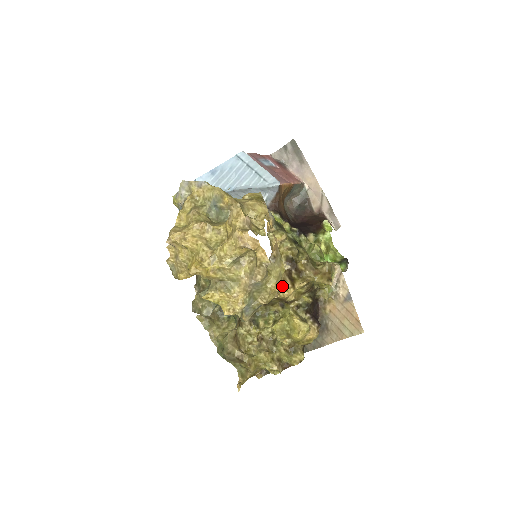
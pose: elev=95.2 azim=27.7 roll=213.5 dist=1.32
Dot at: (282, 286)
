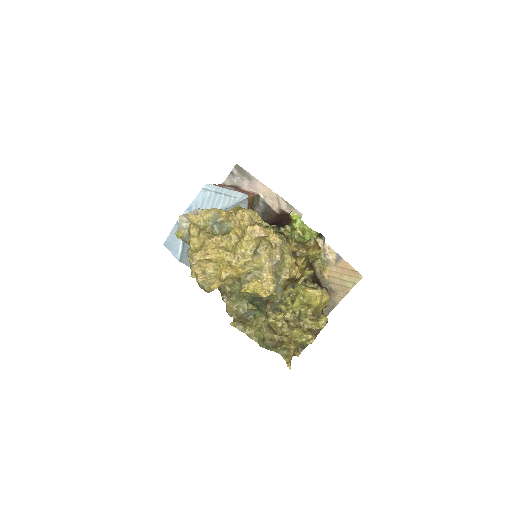
Dot at: occluded
